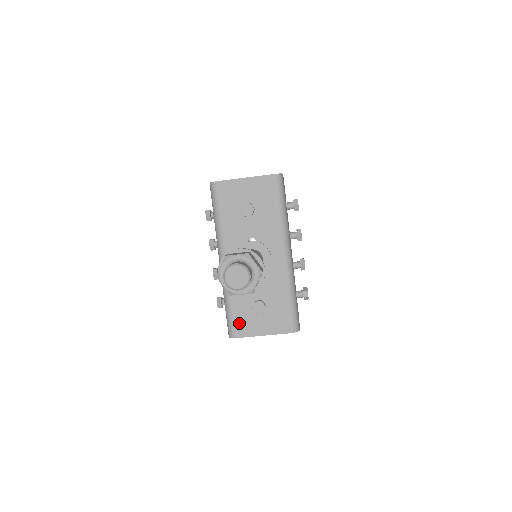
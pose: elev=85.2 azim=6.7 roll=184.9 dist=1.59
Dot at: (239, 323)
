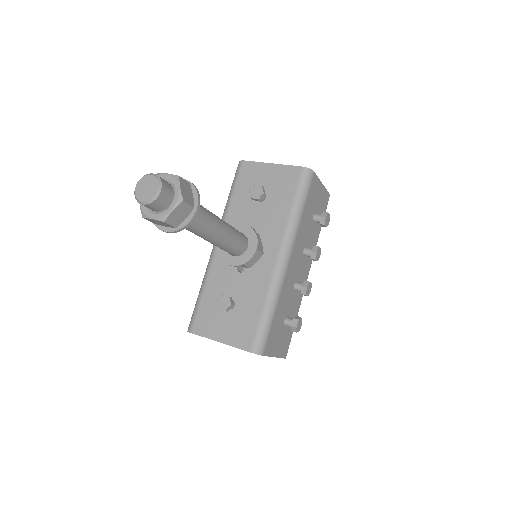
Dot at: (202, 317)
